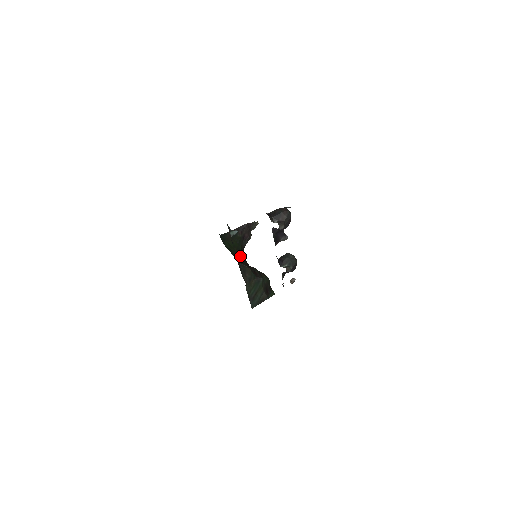
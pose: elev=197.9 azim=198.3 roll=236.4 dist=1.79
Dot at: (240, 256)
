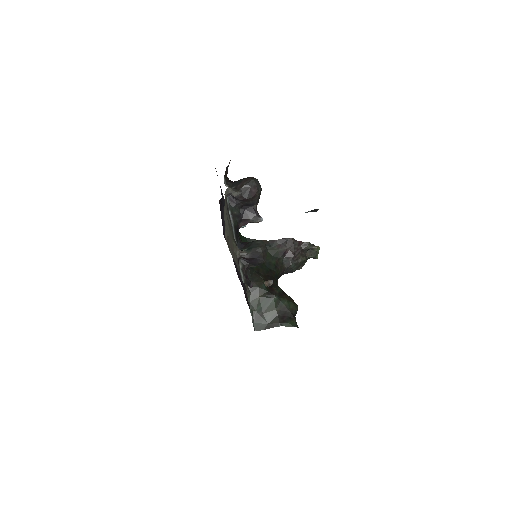
Dot at: (265, 268)
